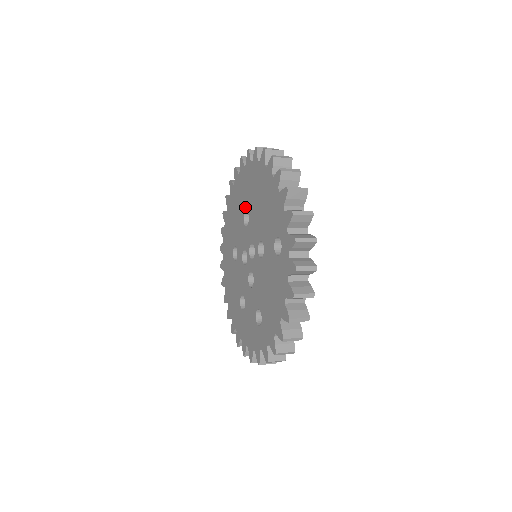
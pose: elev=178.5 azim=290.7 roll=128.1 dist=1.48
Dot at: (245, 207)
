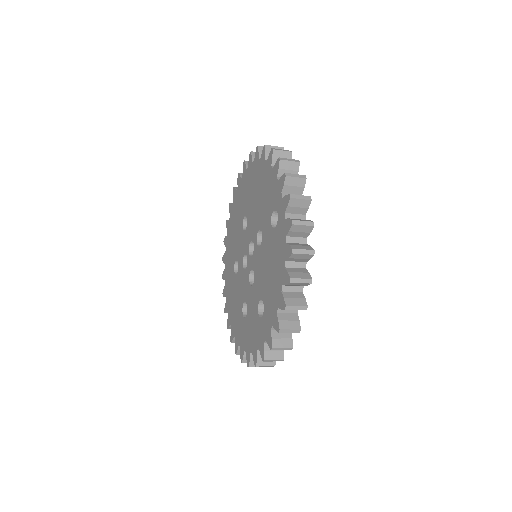
Dot at: (243, 213)
